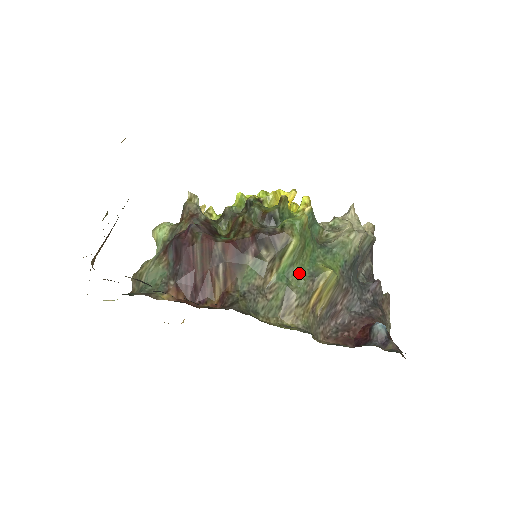
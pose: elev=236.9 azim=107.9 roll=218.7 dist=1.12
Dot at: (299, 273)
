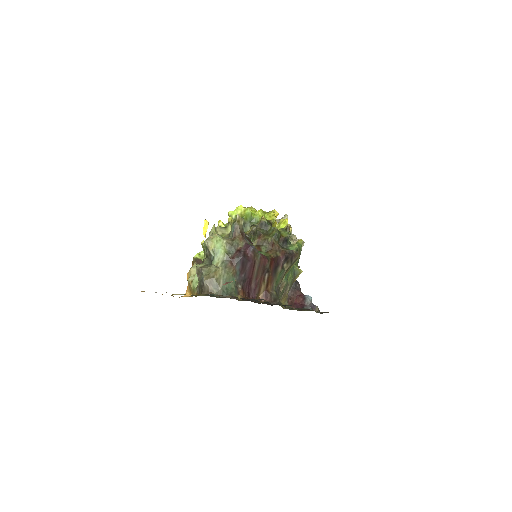
Dot at: (291, 274)
